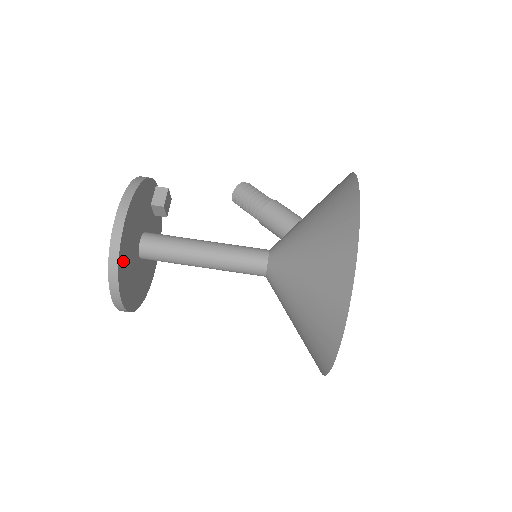
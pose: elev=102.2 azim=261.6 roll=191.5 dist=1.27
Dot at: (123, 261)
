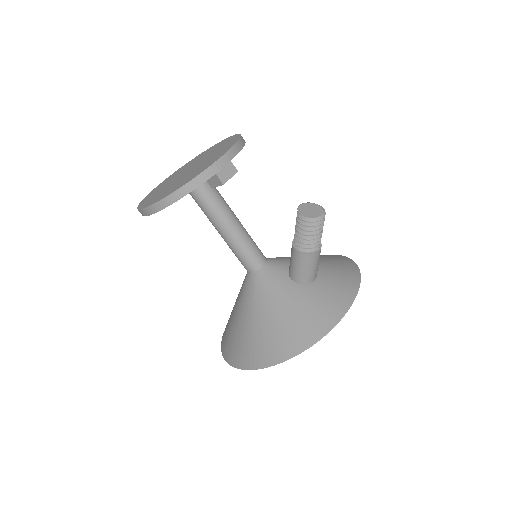
Dot at: occluded
